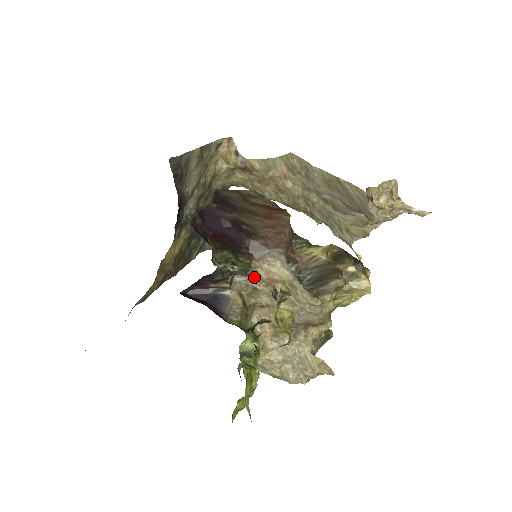
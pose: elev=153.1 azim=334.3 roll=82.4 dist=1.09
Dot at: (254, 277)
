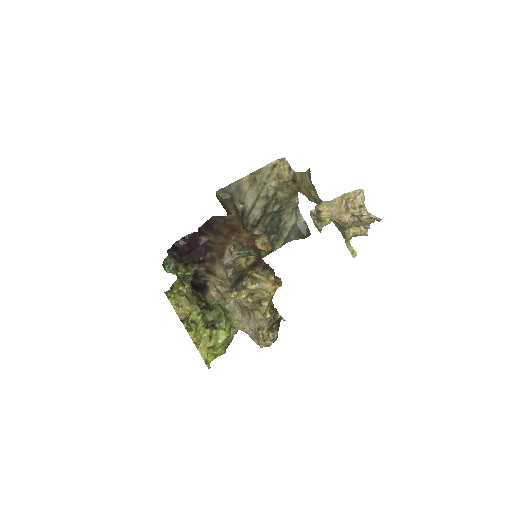
Dot at: (216, 275)
